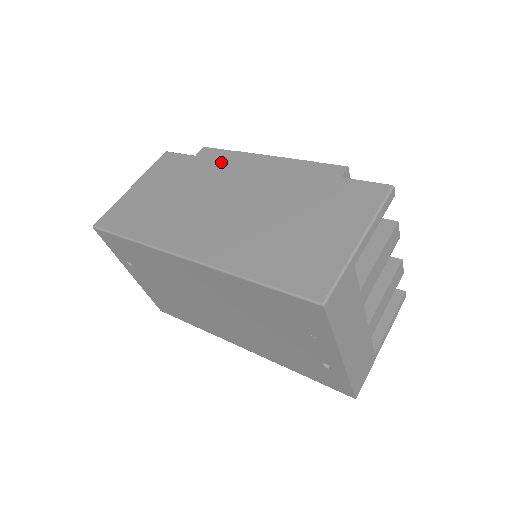
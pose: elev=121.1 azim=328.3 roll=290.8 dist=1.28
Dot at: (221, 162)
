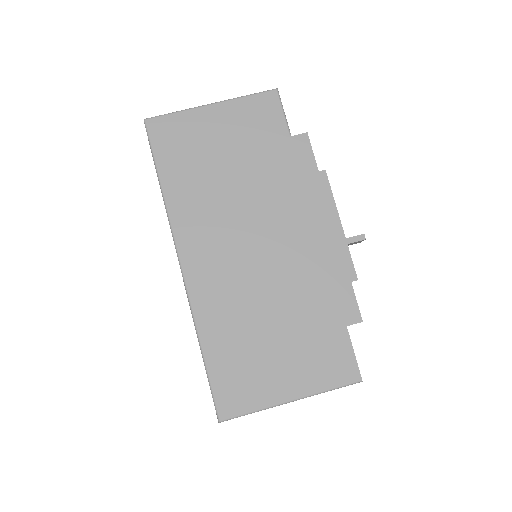
Dot at: (299, 179)
